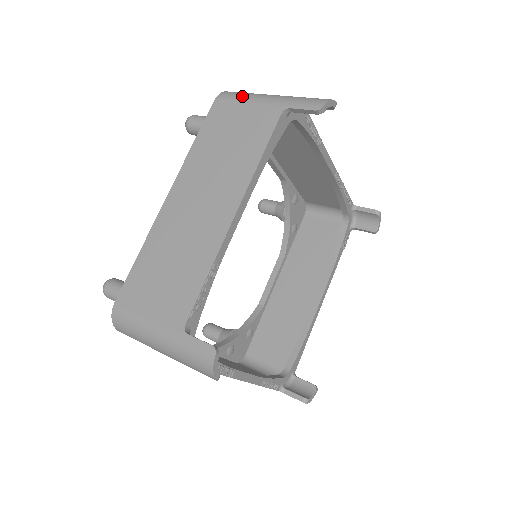
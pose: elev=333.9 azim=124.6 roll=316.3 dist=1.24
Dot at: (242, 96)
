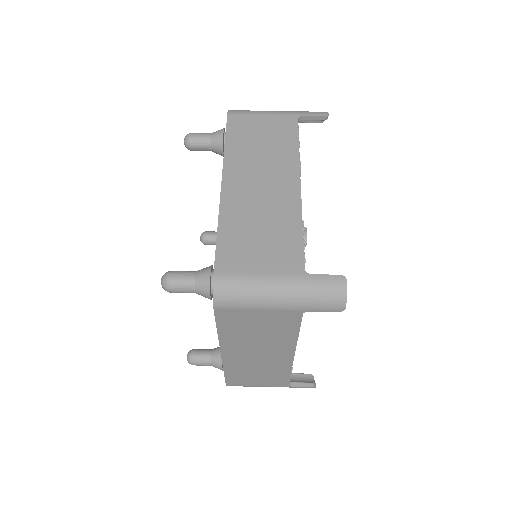
Dot at: (246, 304)
